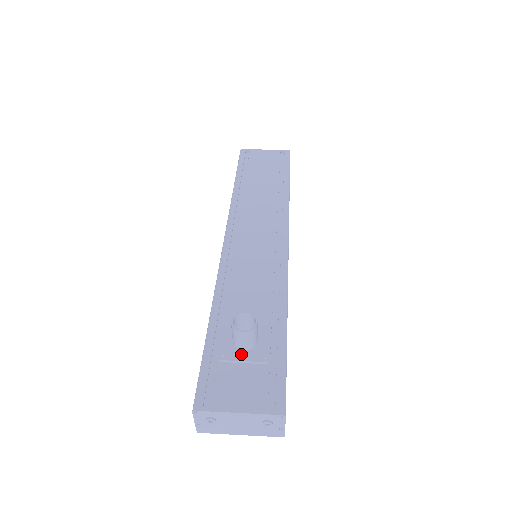
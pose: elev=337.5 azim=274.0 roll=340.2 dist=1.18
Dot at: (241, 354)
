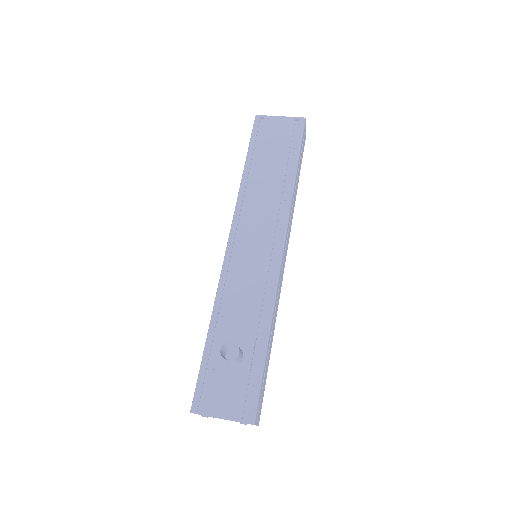
Dot at: (228, 369)
